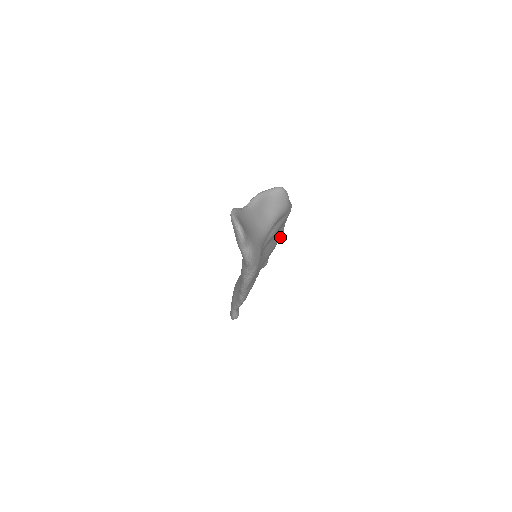
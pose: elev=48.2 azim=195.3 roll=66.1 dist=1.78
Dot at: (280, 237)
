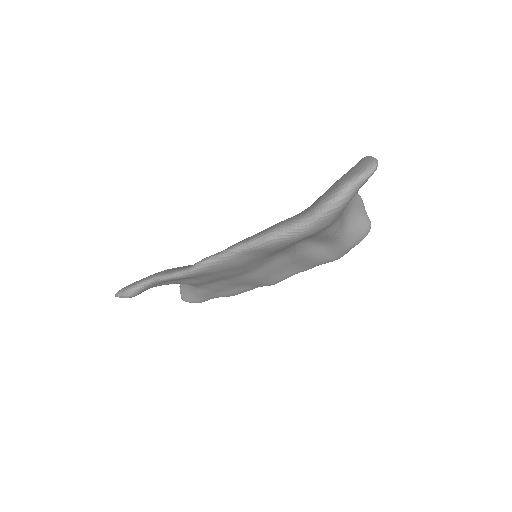
Dot at: (275, 280)
